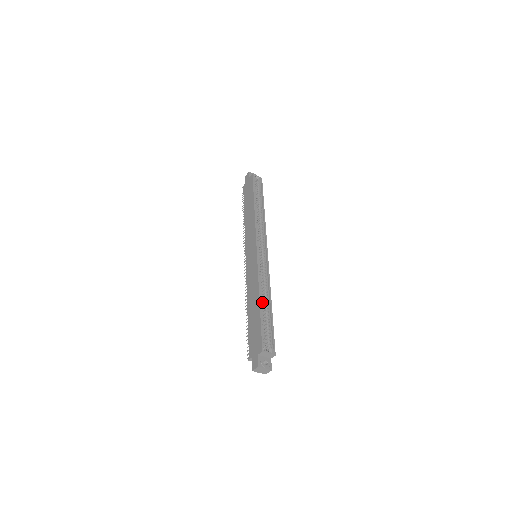
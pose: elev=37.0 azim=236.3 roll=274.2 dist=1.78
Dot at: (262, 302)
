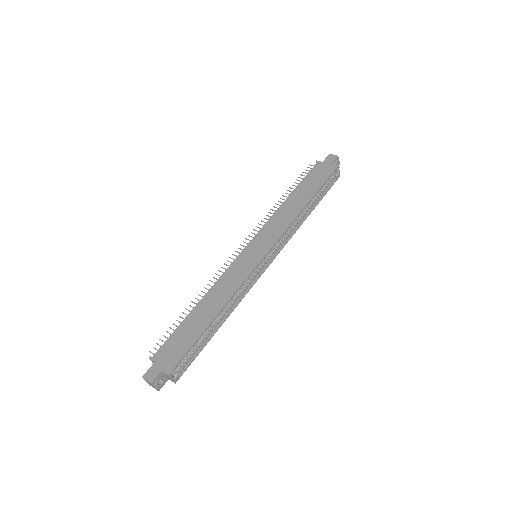
Dot at: (215, 318)
